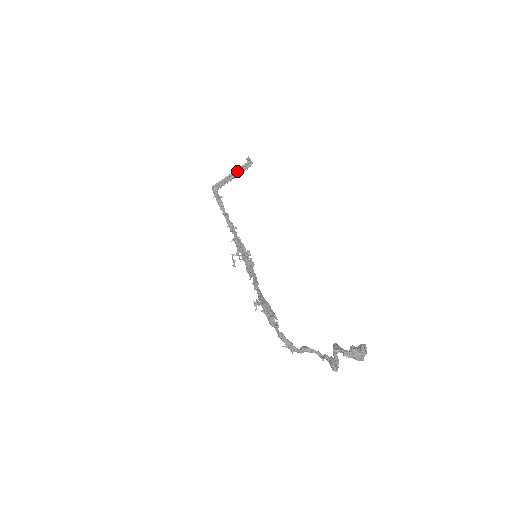
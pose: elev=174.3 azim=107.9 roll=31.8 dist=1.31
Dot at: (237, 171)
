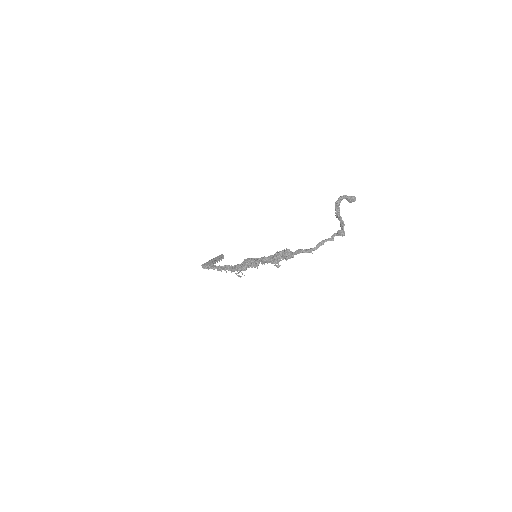
Dot at: (216, 259)
